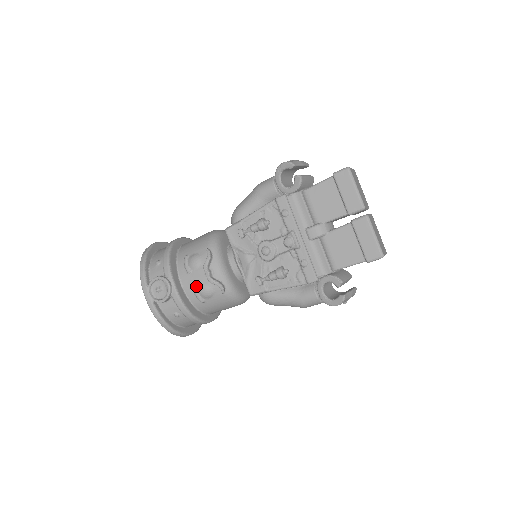
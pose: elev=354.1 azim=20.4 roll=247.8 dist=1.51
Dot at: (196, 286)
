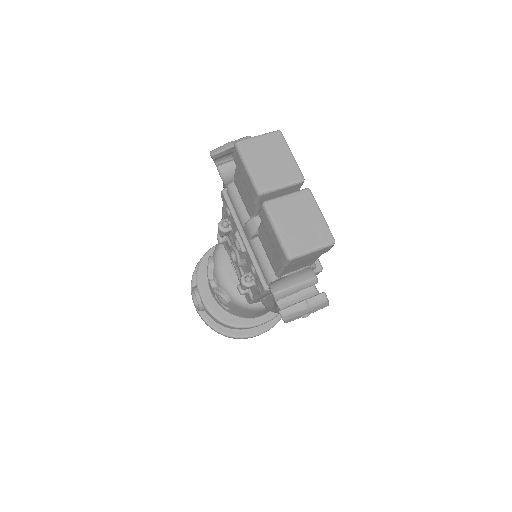
Dot at: (215, 295)
